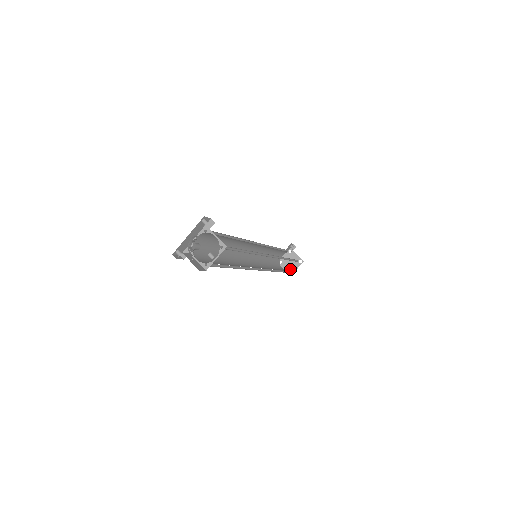
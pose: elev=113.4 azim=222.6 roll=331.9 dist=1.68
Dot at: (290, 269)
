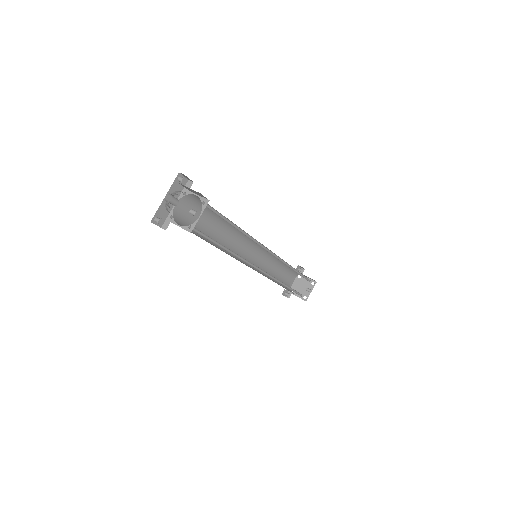
Dot at: (304, 294)
